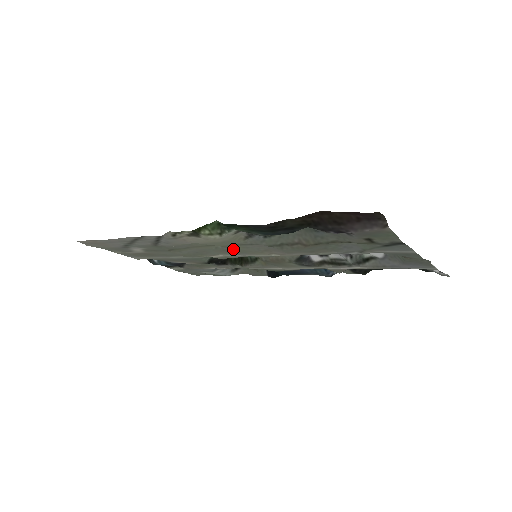
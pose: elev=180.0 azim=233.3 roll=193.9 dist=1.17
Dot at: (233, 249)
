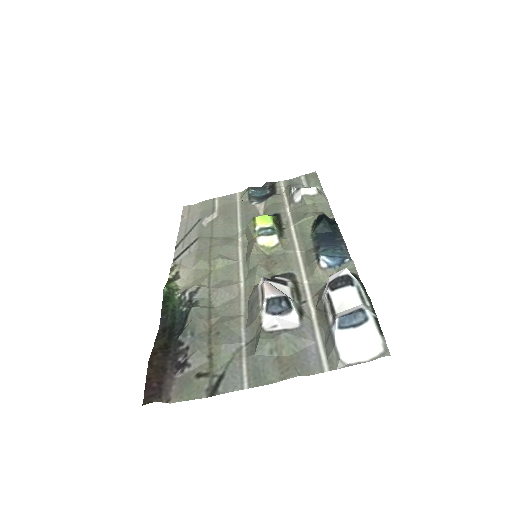
Dot at: (221, 268)
